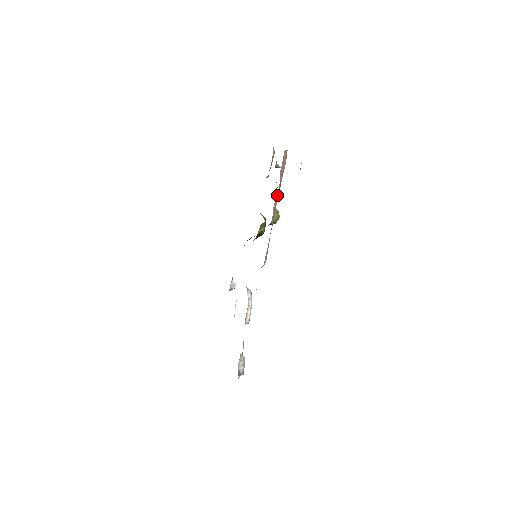
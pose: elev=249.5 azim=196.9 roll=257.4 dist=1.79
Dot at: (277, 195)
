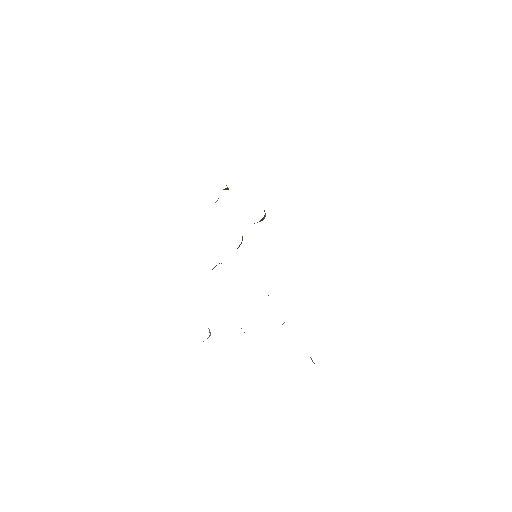
Dot at: occluded
